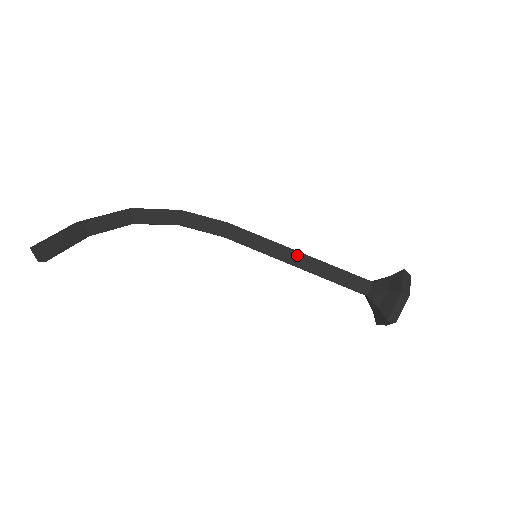
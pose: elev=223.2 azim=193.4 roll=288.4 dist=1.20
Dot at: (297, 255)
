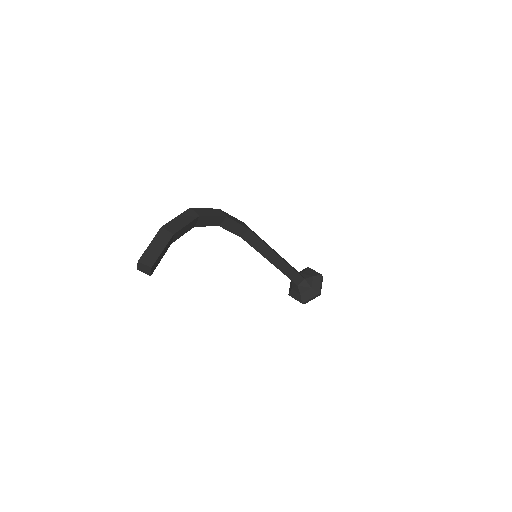
Dot at: (277, 258)
